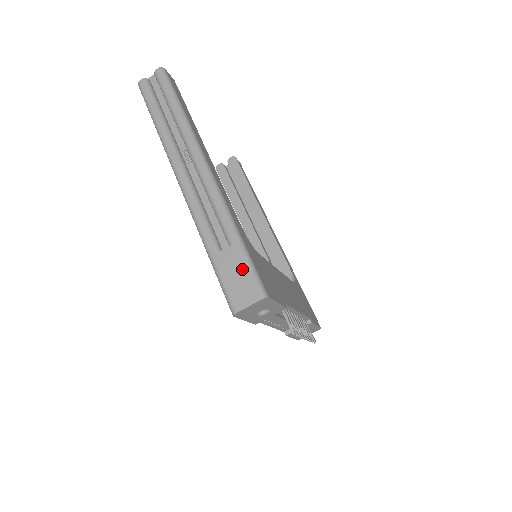
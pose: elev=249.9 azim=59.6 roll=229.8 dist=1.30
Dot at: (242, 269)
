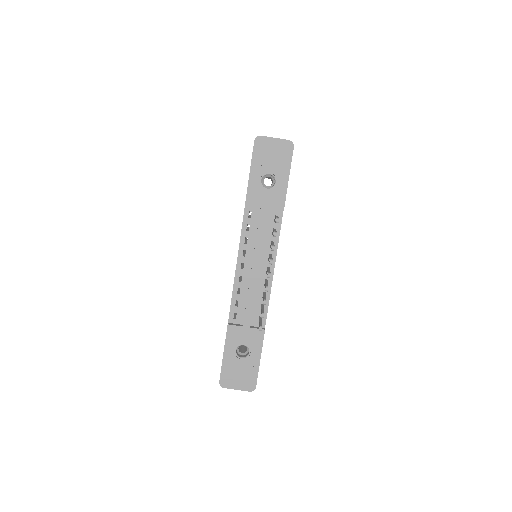
Dot at: occluded
